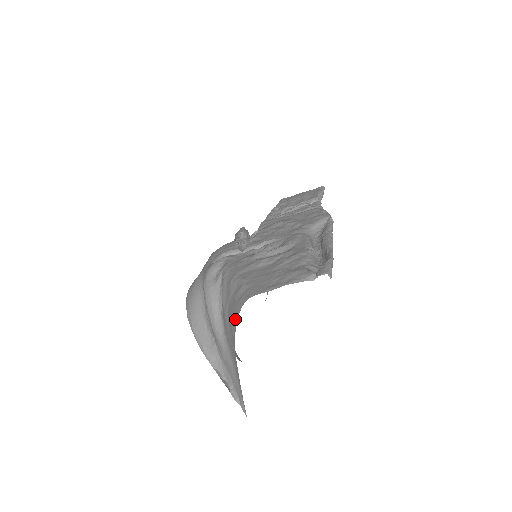
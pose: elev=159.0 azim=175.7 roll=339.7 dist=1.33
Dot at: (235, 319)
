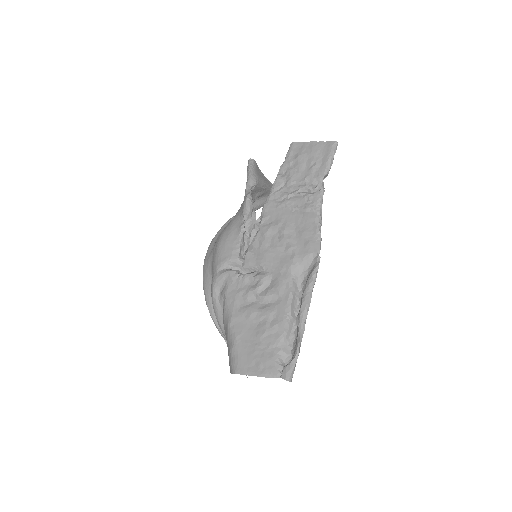
Dot at: occluded
